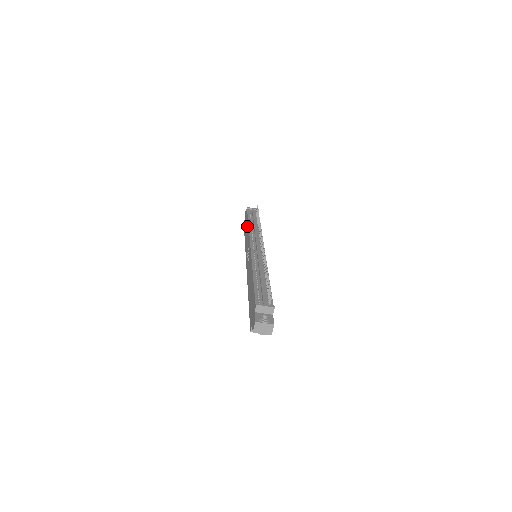
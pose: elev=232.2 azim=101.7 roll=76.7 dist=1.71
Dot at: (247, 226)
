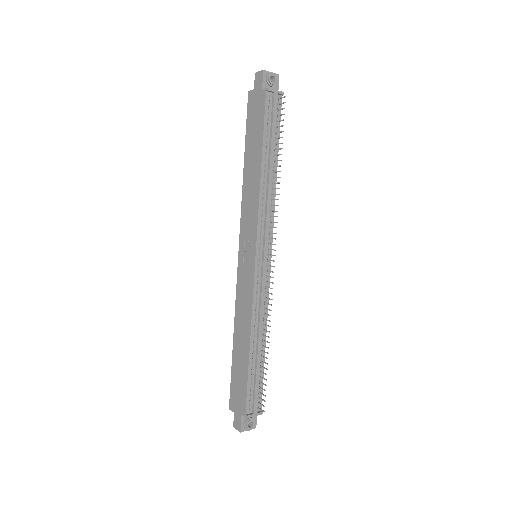
Dot at: (257, 162)
